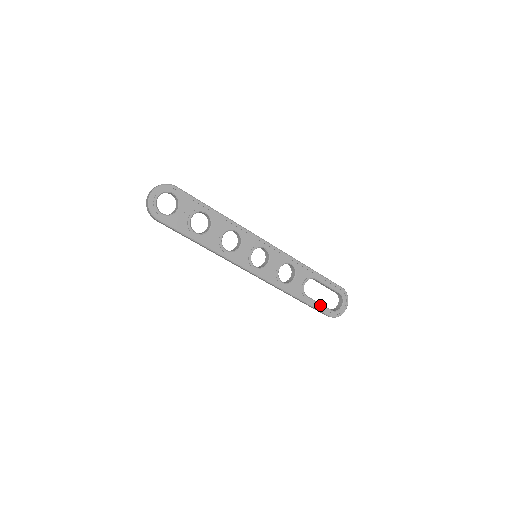
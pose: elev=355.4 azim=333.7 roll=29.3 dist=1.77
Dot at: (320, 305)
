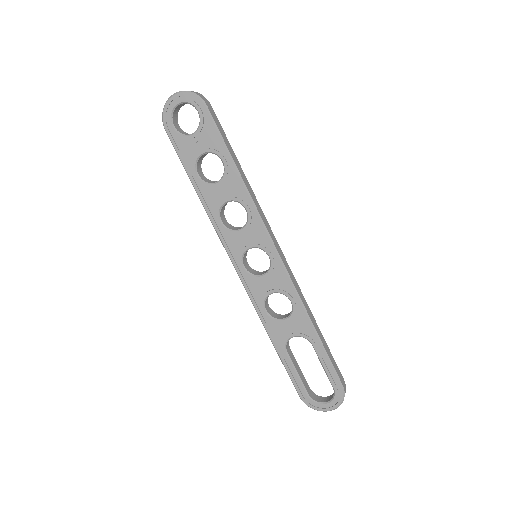
Dot at: (296, 375)
